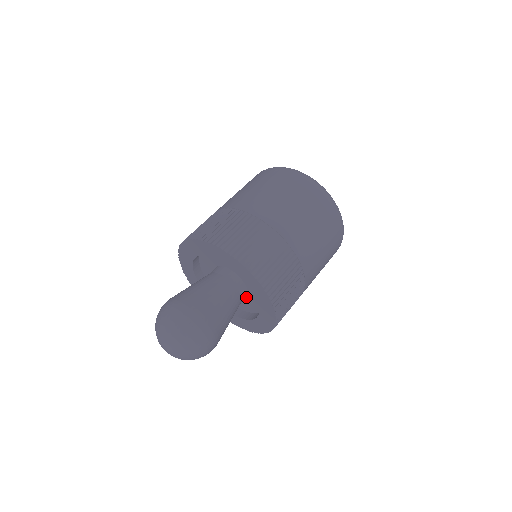
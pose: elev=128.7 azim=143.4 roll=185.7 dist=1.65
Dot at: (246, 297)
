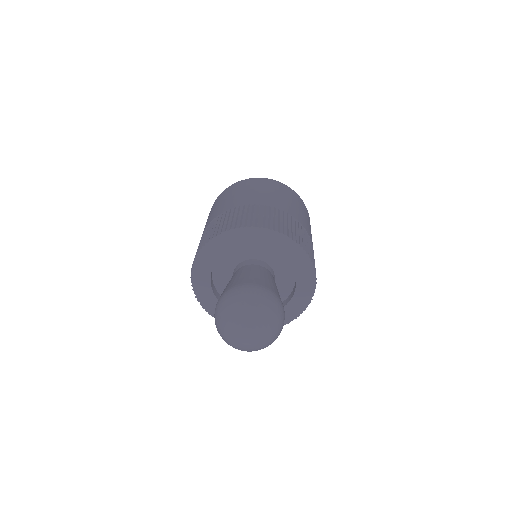
Dot at: occluded
